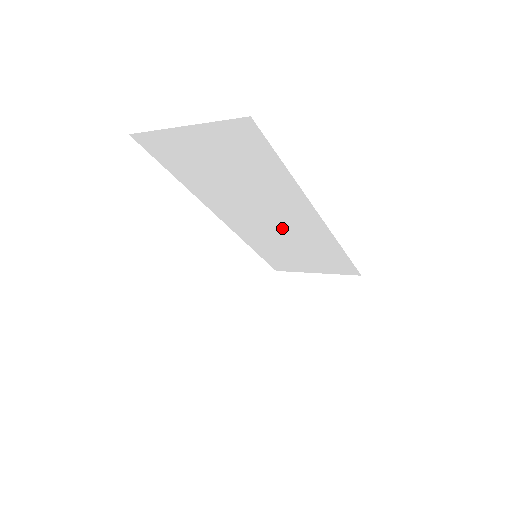
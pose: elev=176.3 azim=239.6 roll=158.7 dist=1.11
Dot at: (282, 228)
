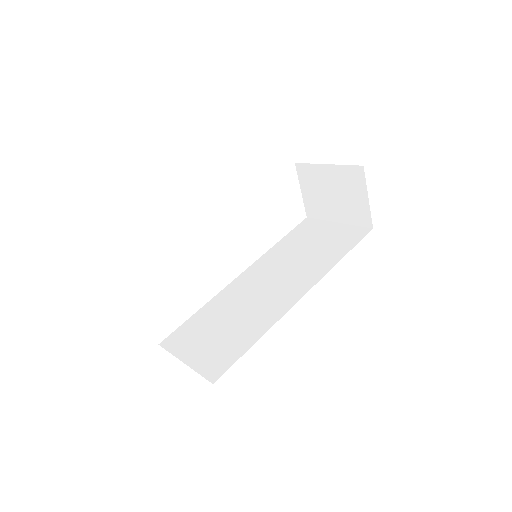
Dot at: occluded
